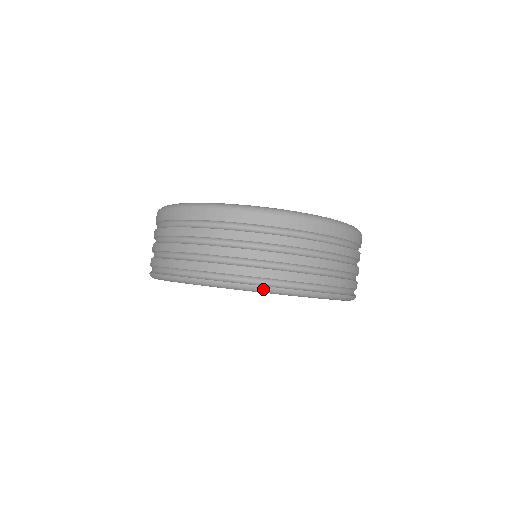
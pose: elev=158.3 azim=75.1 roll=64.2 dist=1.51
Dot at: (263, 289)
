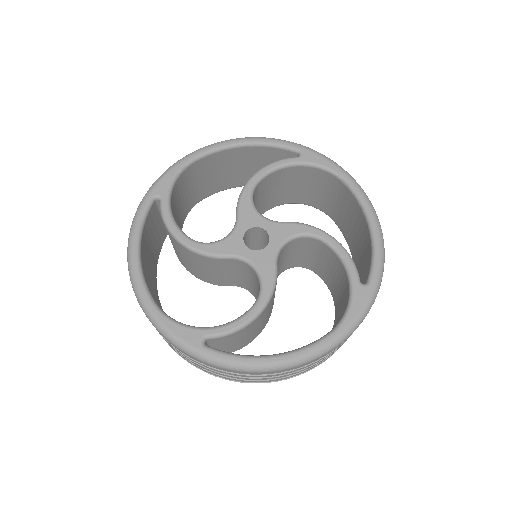
Dot at: occluded
